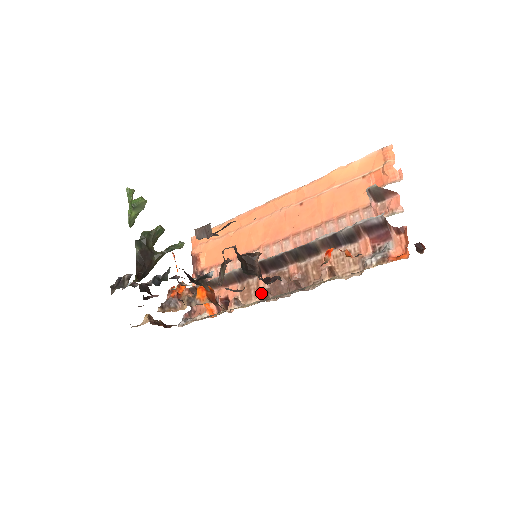
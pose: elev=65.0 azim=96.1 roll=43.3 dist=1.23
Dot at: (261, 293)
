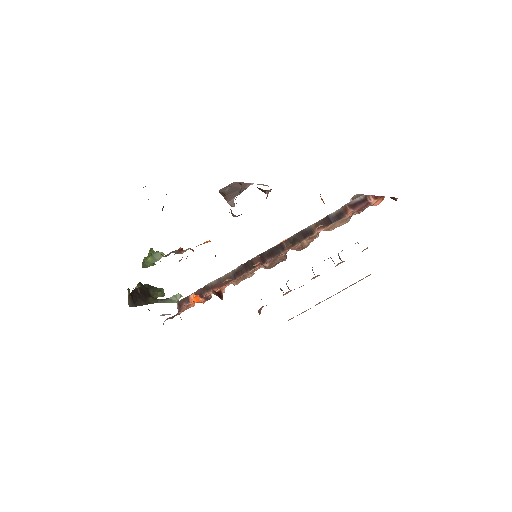
Dot at: (258, 262)
